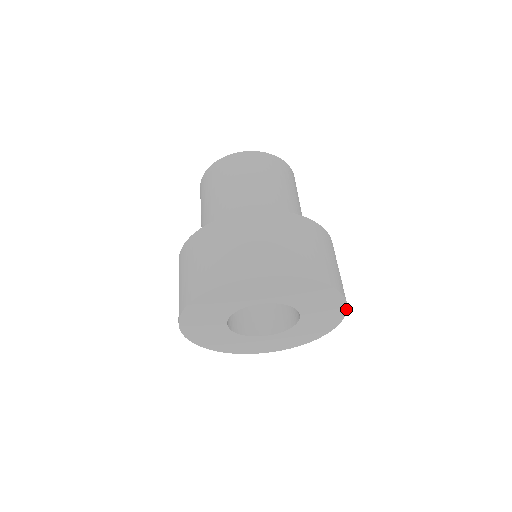
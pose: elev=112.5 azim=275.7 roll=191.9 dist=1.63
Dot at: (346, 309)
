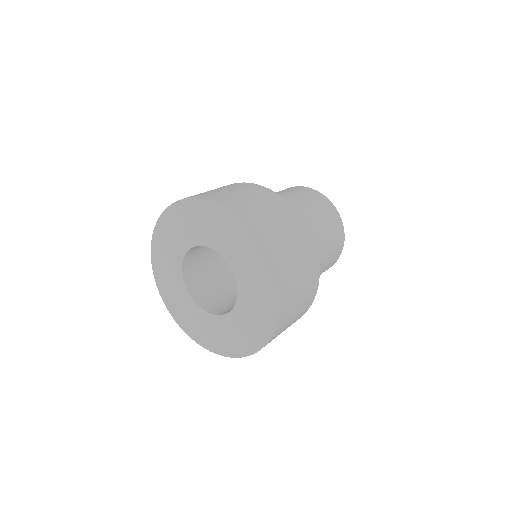
Dot at: (267, 341)
